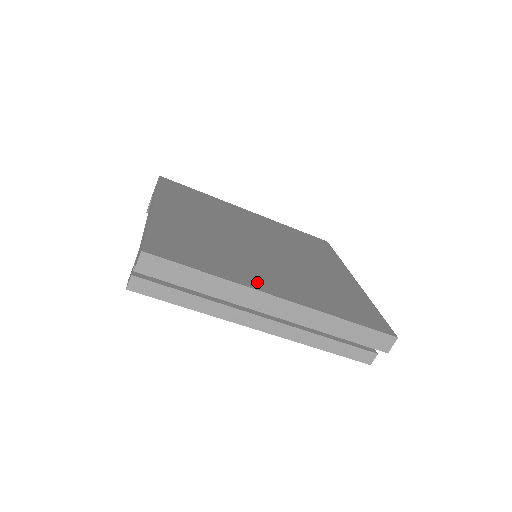
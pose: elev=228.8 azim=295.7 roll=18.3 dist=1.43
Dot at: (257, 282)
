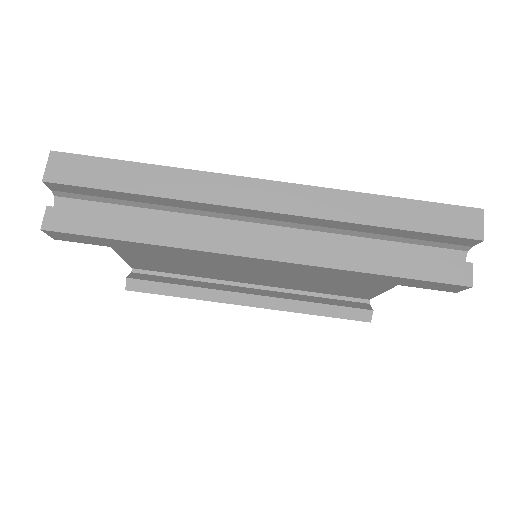
Dot at: occluded
